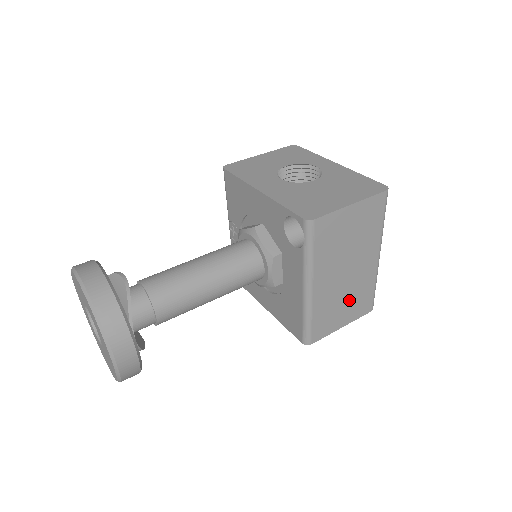
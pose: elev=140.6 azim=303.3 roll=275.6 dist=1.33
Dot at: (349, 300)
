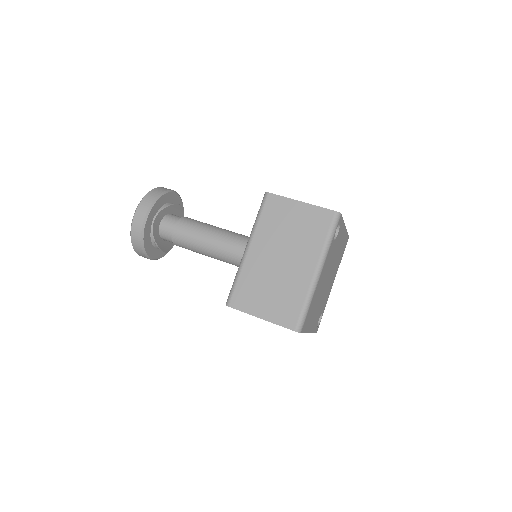
Dot at: (275, 293)
